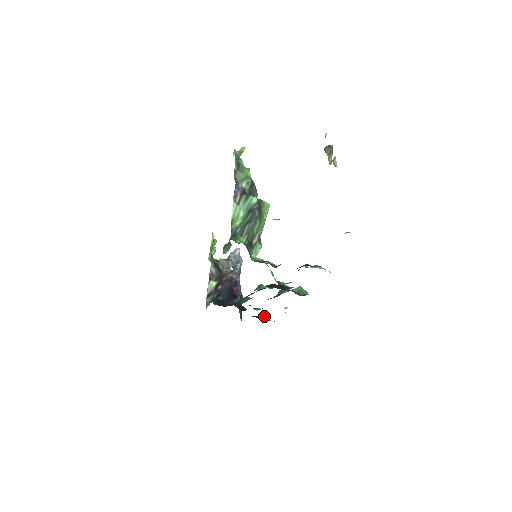
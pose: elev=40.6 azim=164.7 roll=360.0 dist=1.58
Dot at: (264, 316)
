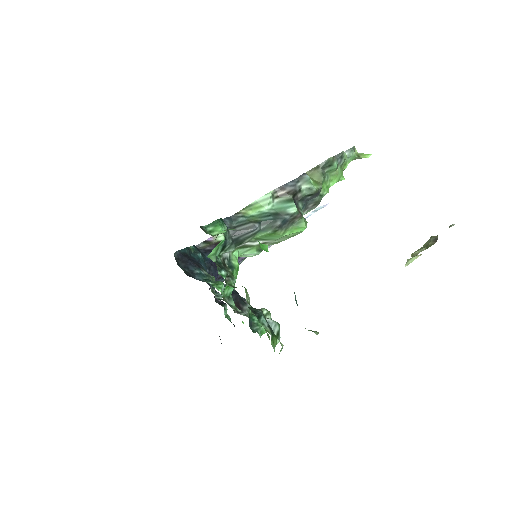
Dot at: (226, 306)
